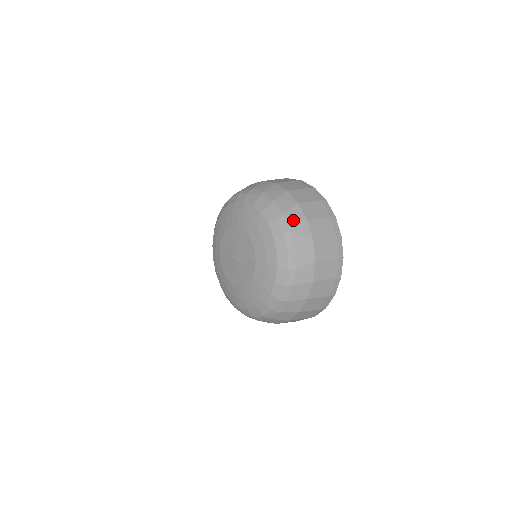
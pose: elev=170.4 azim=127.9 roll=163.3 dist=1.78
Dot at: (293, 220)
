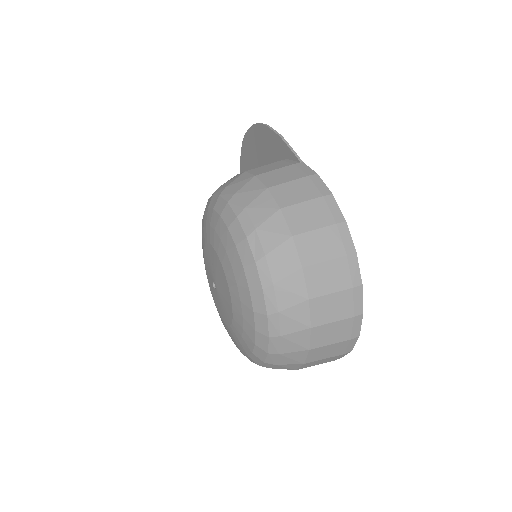
Dot at: (289, 324)
